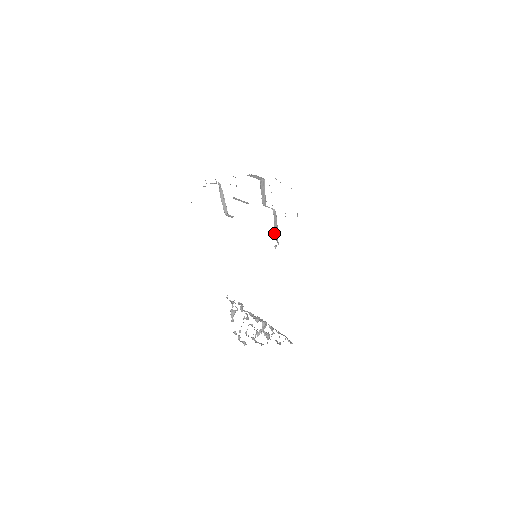
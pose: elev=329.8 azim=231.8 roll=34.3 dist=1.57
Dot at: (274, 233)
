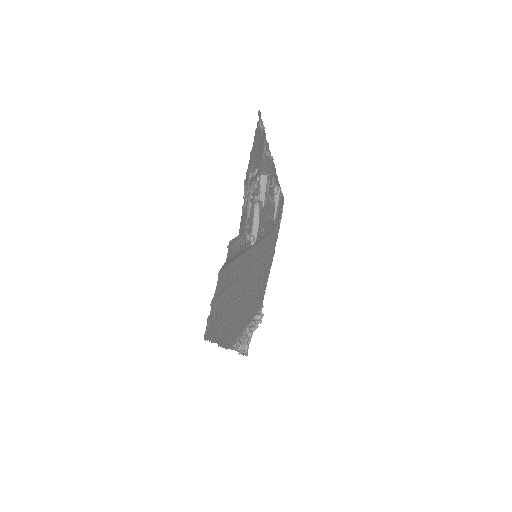
Dot at: (253, 228)
